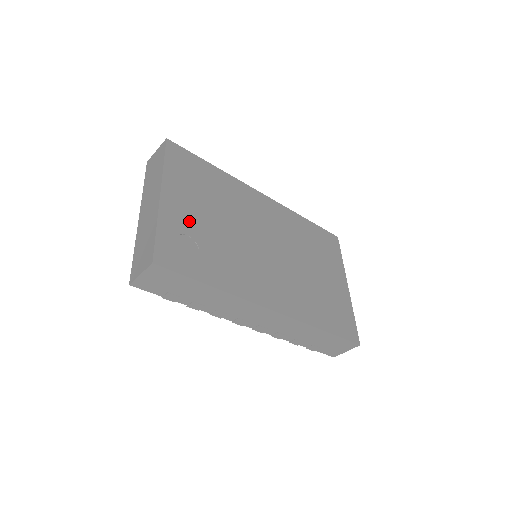
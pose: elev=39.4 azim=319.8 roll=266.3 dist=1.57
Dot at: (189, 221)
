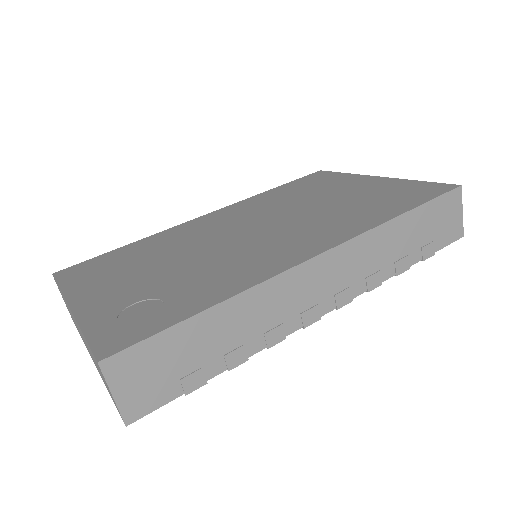
Dot at: (126, 294)
